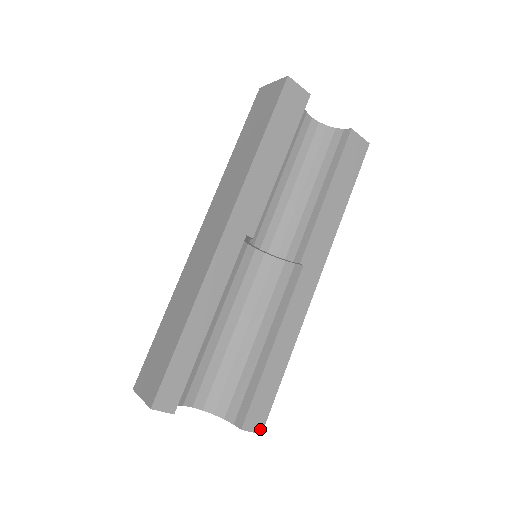
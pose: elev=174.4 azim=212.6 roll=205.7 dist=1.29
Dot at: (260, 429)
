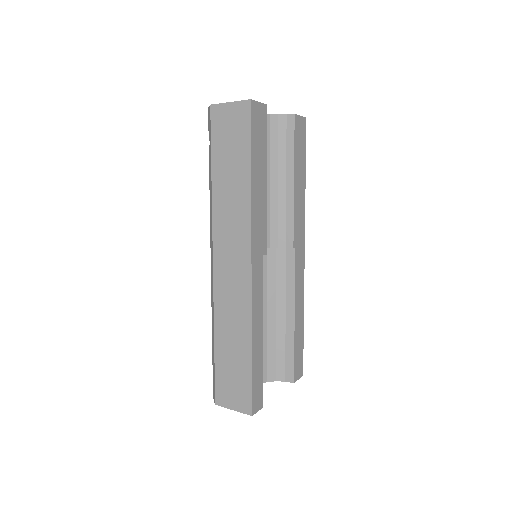
Dot at: (302, 373)
